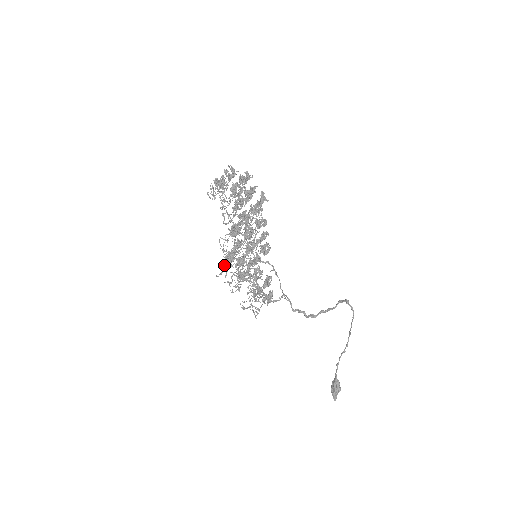
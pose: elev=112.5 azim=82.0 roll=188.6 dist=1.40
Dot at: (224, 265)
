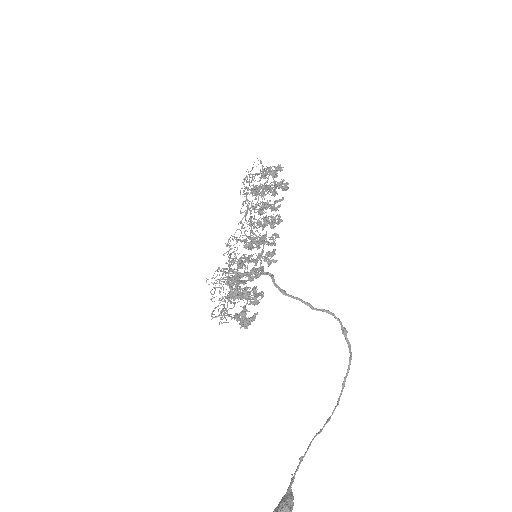
Dot at: (220, 270)
